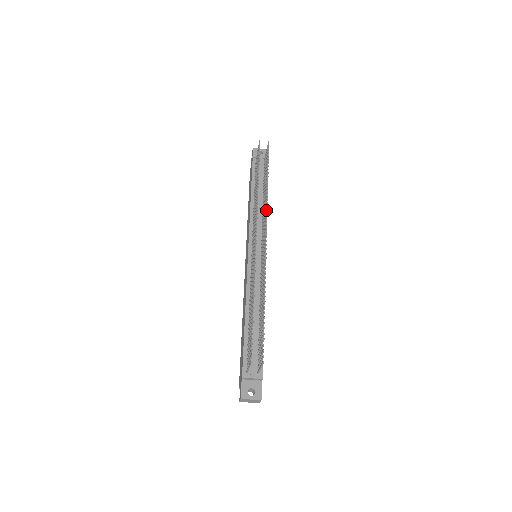
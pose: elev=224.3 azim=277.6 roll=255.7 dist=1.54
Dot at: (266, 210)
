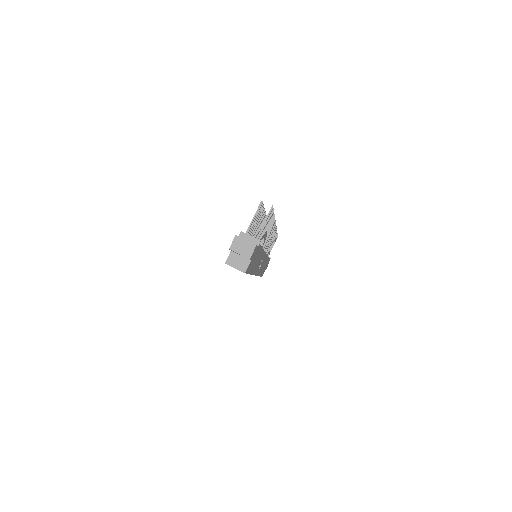
Dot at: (276, 228)
